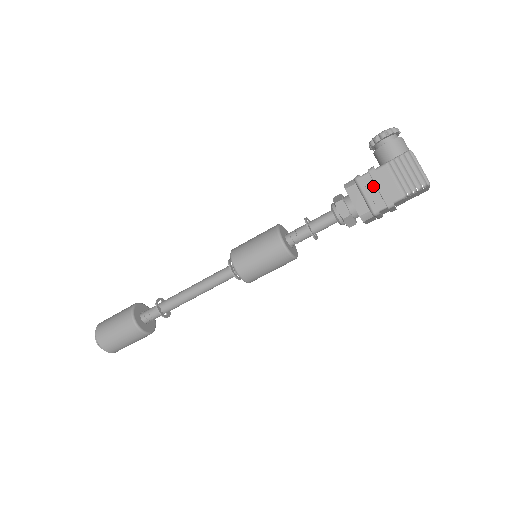
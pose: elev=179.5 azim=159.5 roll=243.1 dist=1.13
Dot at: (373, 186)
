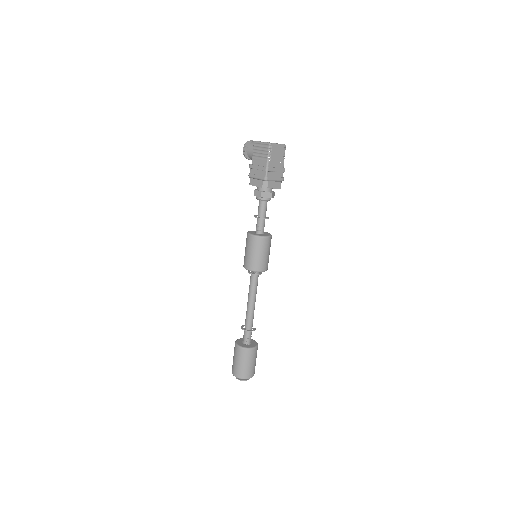
Dot at: (256, 171)
